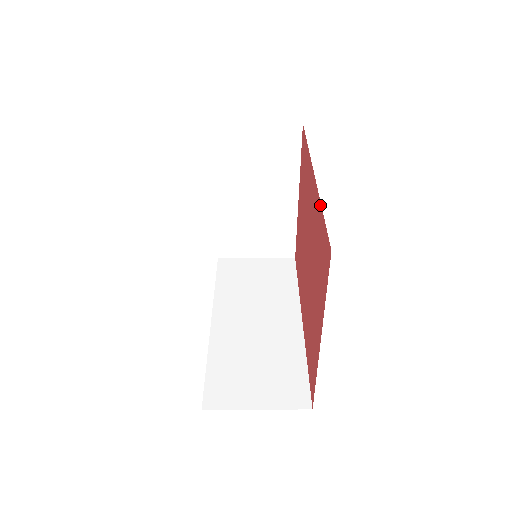
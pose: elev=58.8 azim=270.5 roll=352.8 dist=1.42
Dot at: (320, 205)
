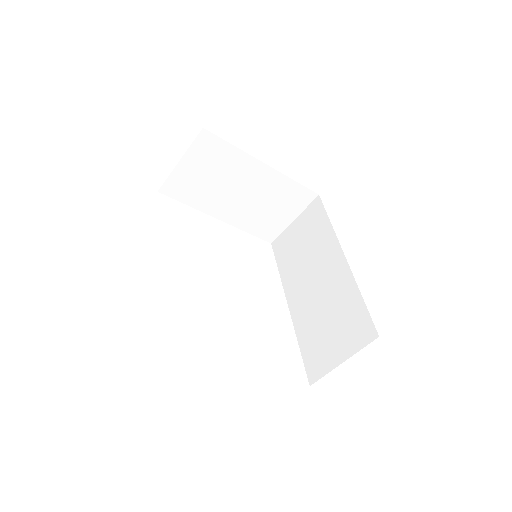
Dot at: occluded
